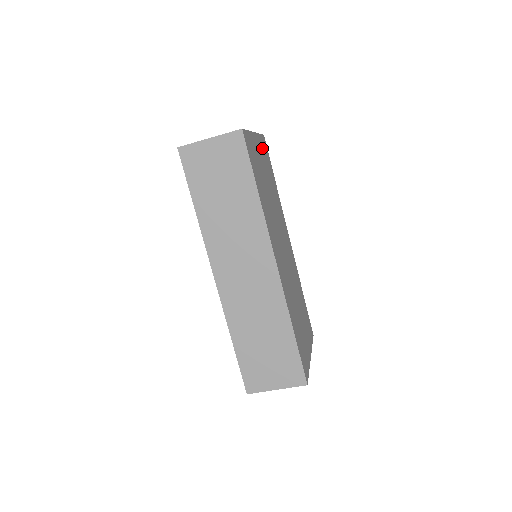
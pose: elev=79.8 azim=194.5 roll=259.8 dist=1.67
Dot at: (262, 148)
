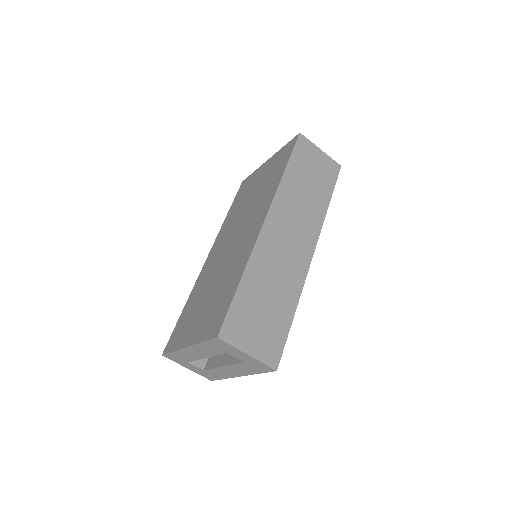
Dot at: occluded
